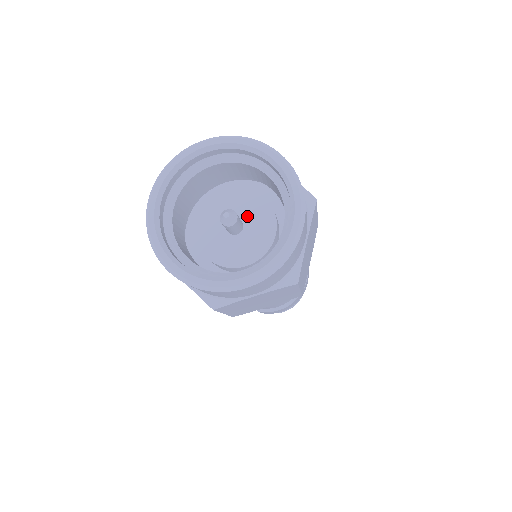
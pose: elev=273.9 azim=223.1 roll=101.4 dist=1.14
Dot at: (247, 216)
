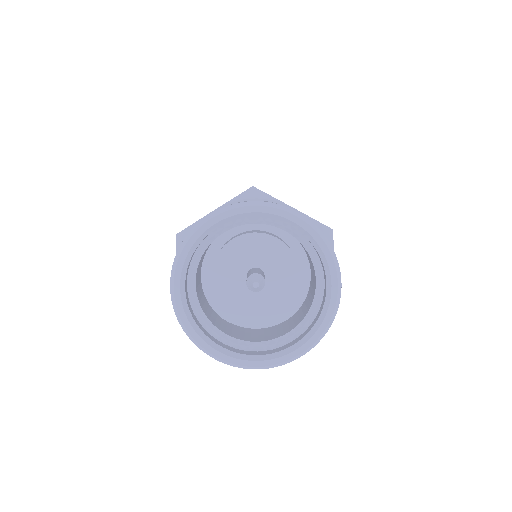
Dot at: (273, 278)
